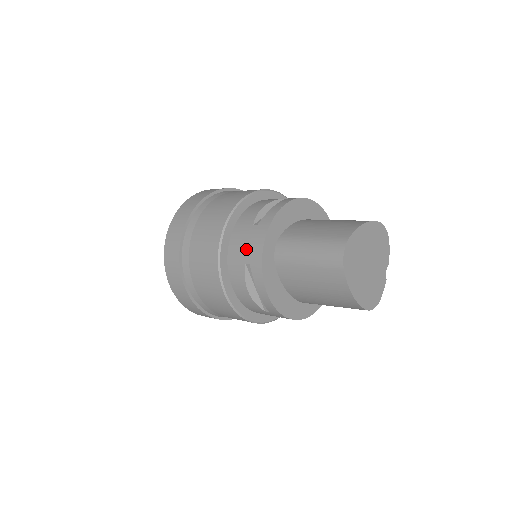
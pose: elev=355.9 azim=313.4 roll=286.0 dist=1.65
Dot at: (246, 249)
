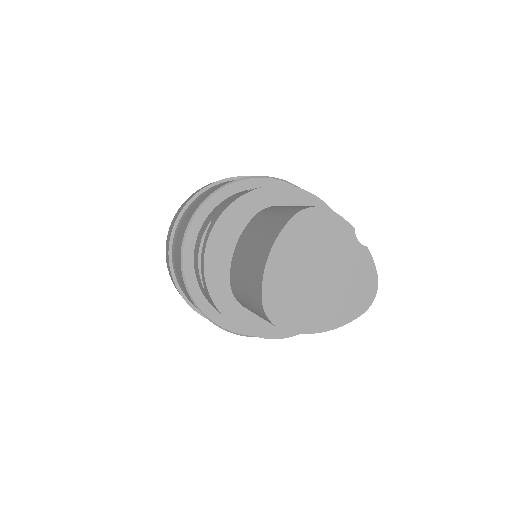
Dot at: occluded
